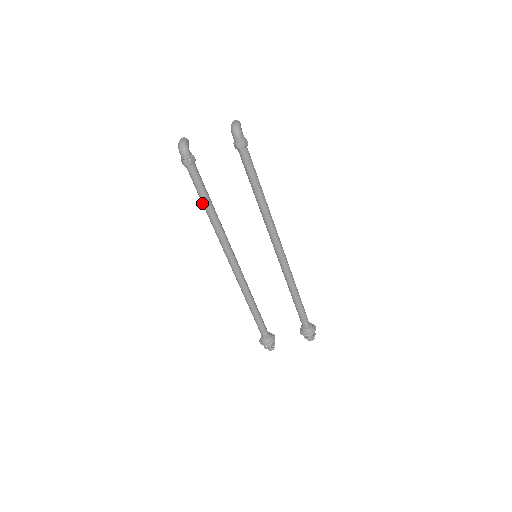
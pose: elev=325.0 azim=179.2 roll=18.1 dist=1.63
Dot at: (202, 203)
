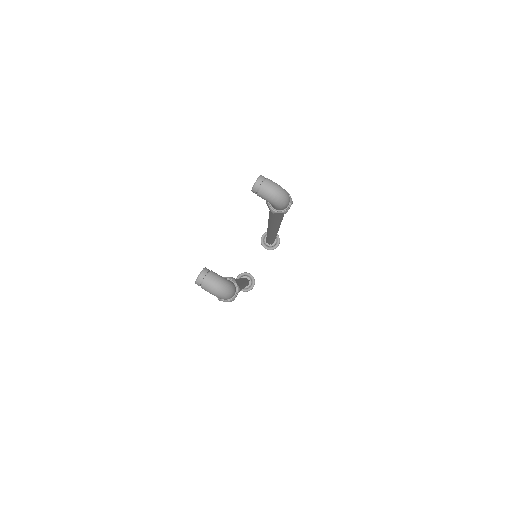
Dot at: occluded
